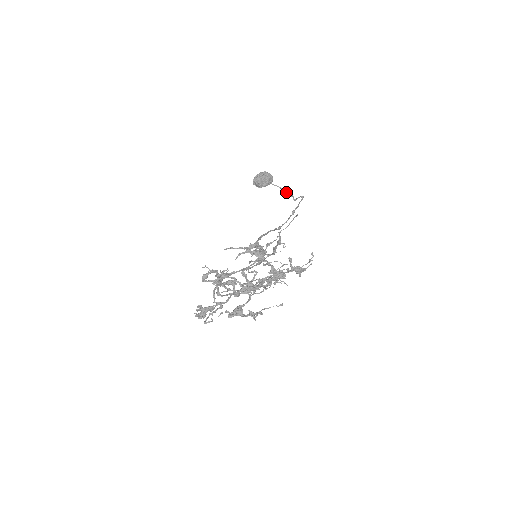
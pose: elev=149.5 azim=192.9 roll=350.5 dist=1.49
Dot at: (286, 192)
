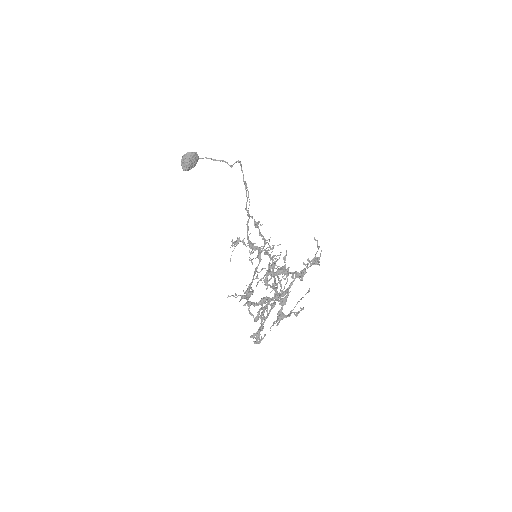
Dot at: (215, 159)
